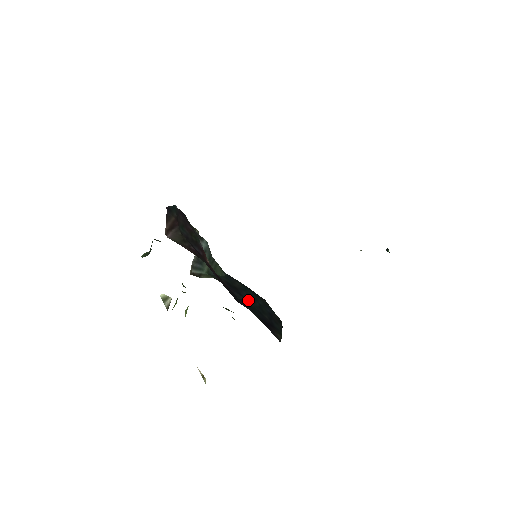
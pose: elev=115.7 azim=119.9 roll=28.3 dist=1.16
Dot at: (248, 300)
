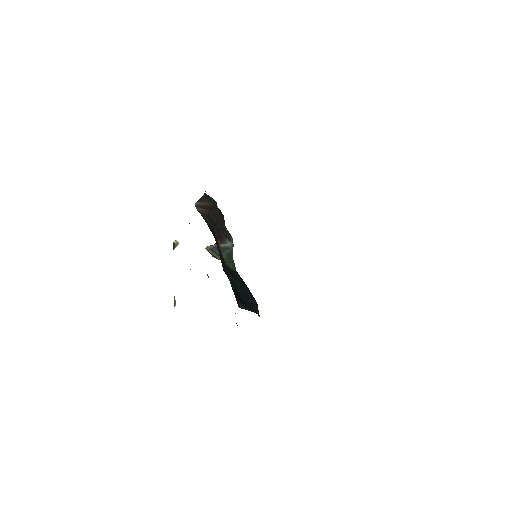
Dot at: (238, 284)
